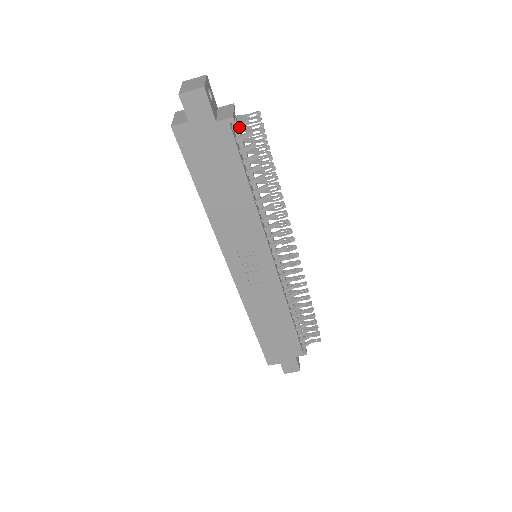
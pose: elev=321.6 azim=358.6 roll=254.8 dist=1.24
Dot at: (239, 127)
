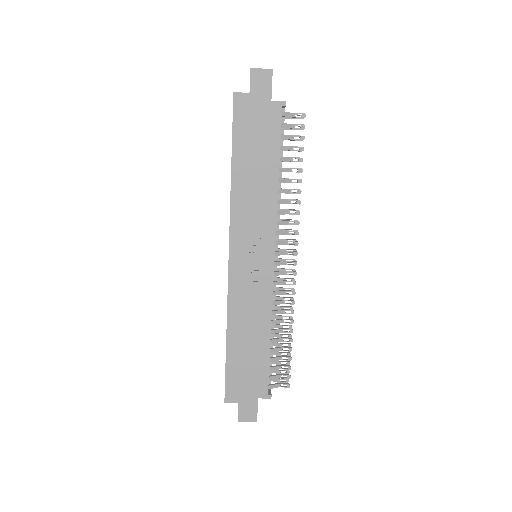
Dot at: (287, 115)
